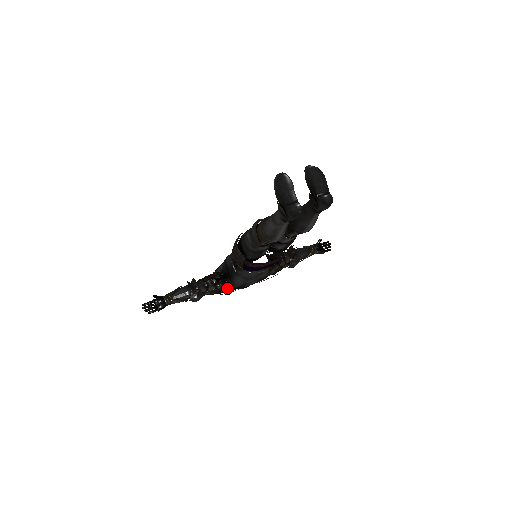
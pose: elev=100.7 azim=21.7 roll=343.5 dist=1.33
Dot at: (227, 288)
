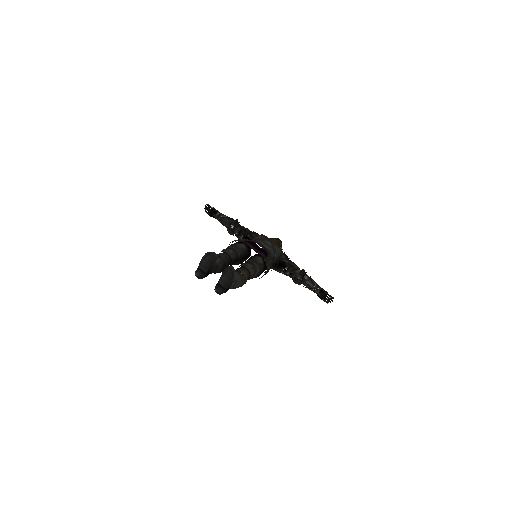
Dot at: occluded
